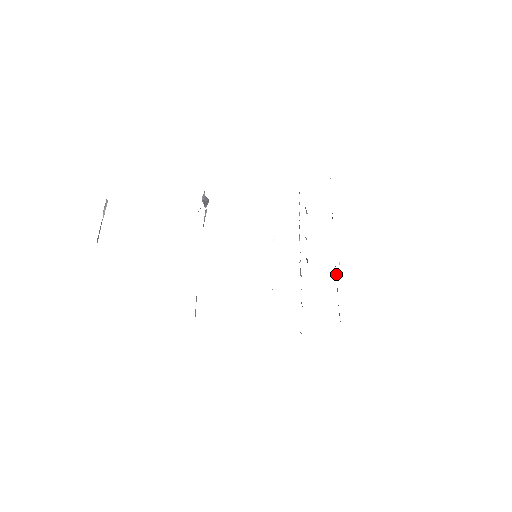
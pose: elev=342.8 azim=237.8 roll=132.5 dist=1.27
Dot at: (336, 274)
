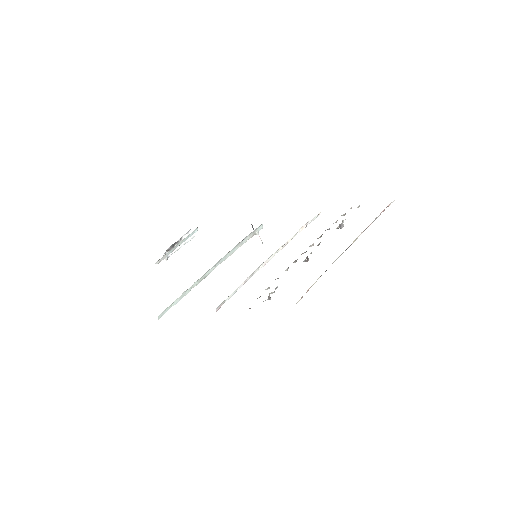
Dot at: occluded
